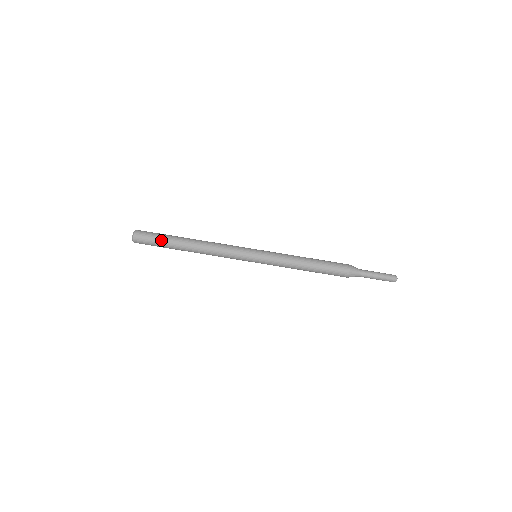
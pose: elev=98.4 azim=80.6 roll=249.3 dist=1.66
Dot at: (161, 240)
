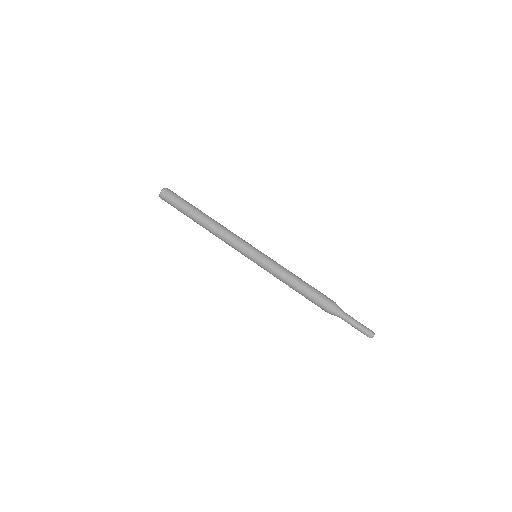
Dot at: (185, 202)
